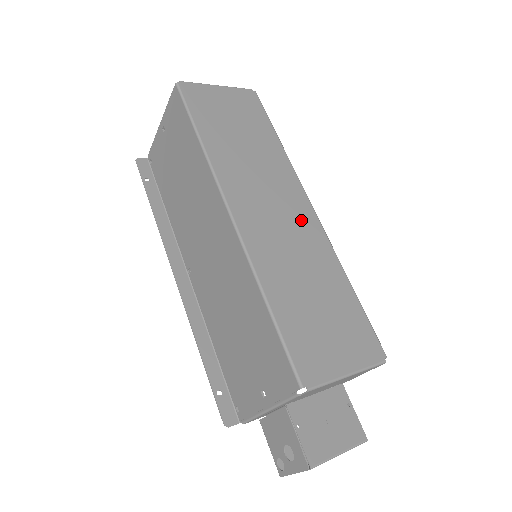
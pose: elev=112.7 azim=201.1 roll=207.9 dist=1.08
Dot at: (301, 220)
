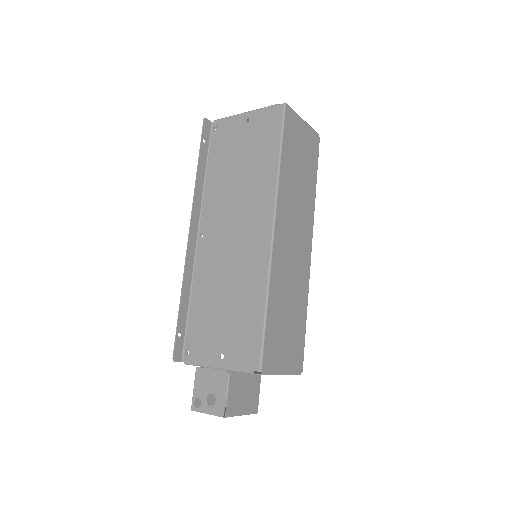
Dot at: (303, 255)
